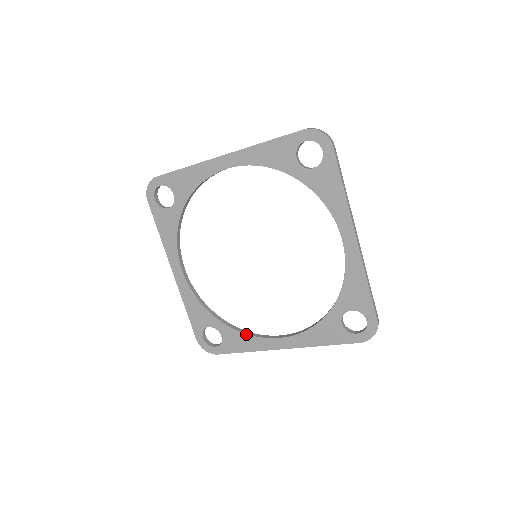
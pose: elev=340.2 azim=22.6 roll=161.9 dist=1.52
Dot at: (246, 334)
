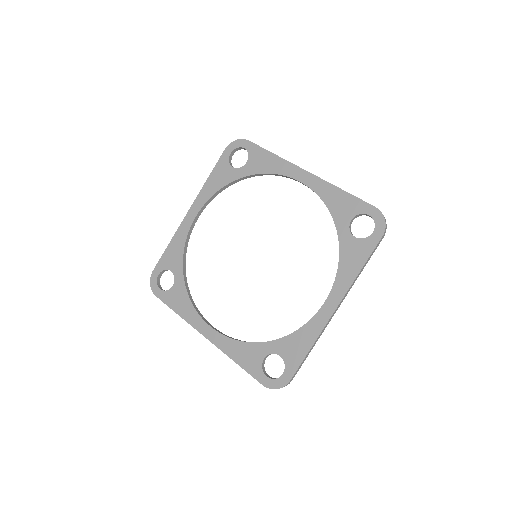
Dot at: (297, 330)
